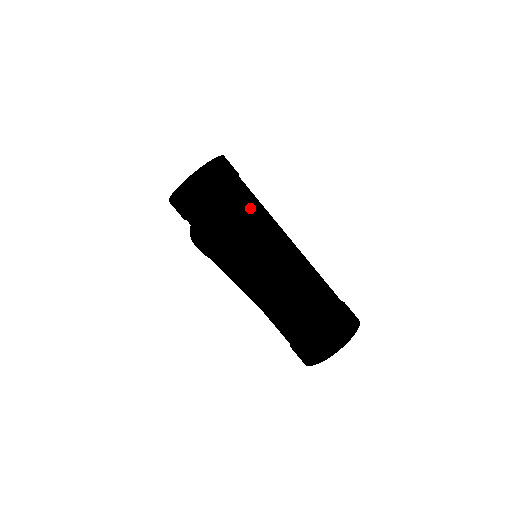
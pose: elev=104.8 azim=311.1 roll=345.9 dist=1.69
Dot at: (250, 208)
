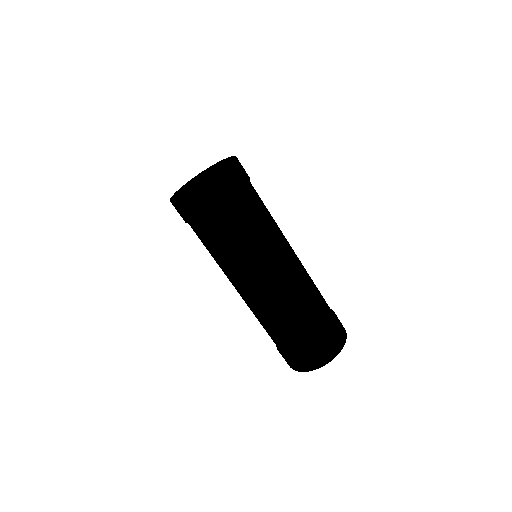
Dot at: (257, 228)
